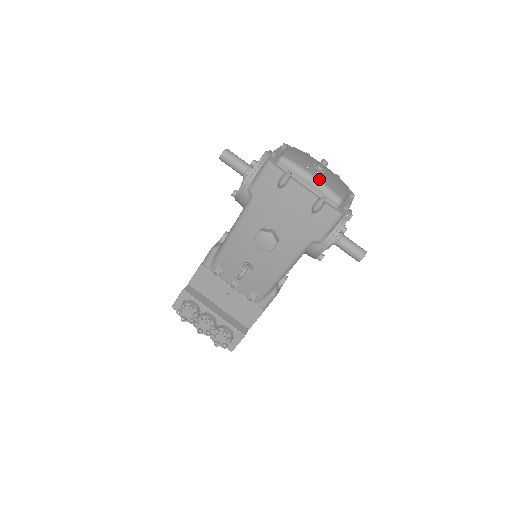
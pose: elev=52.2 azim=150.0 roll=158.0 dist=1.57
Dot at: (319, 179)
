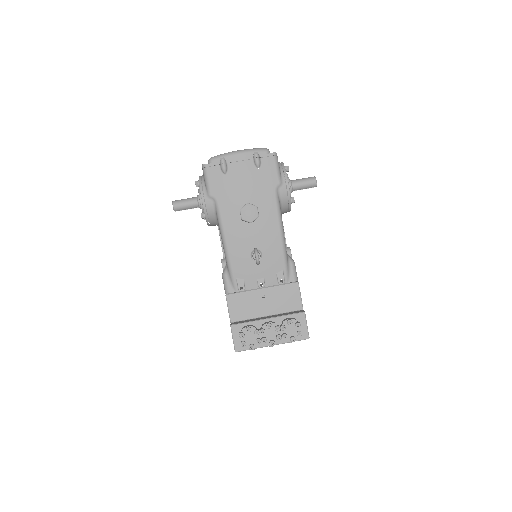
Dot at: (243, 150)
